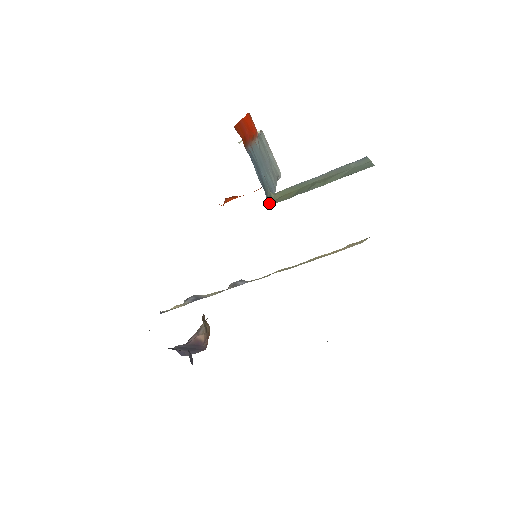
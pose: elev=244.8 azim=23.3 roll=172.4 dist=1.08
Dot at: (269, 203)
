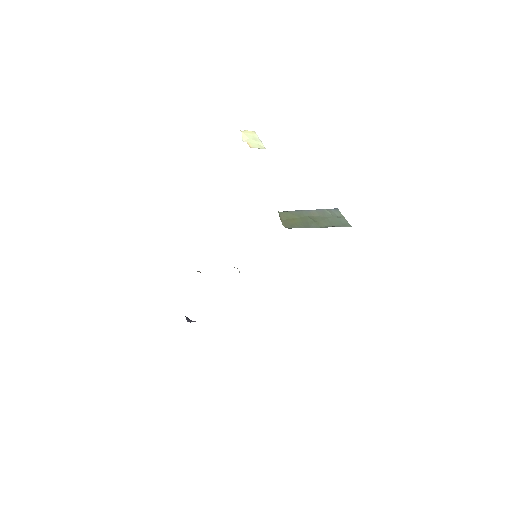
Dot at: (282, 224)
